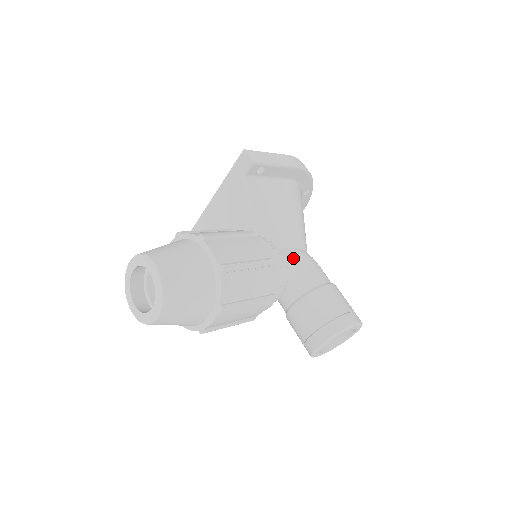
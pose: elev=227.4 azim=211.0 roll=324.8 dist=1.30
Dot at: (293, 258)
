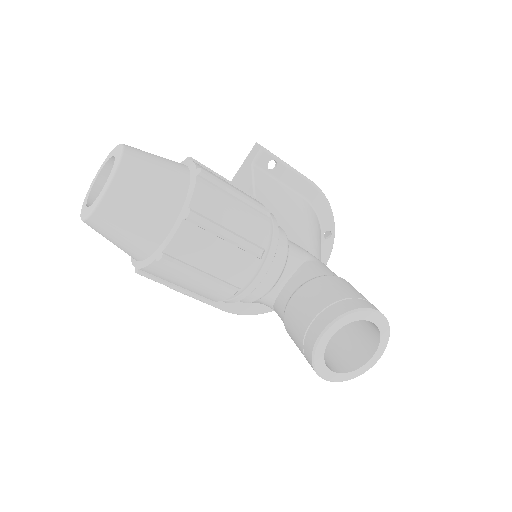
Dot at: (299, 249)
